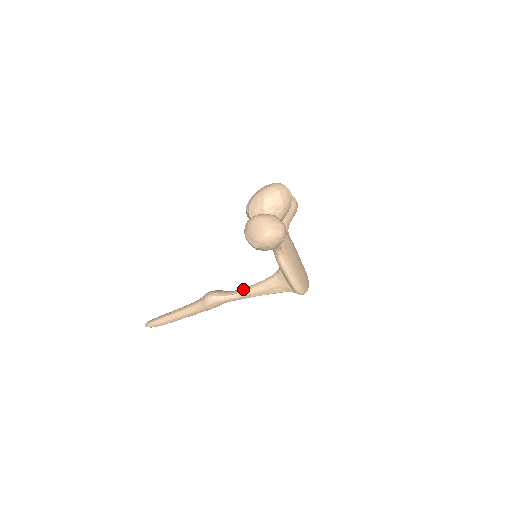
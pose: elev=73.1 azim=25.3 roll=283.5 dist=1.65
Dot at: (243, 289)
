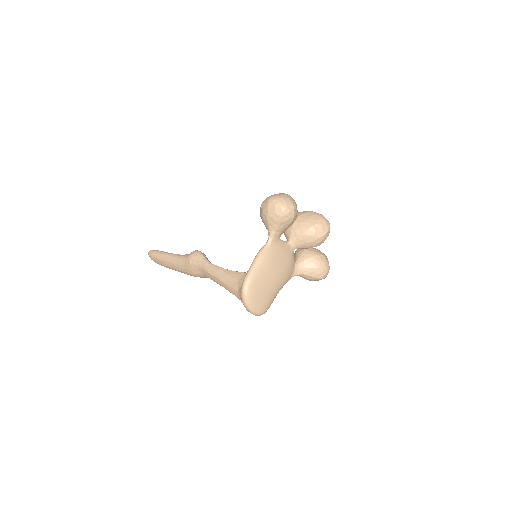
Dot at: occluded
